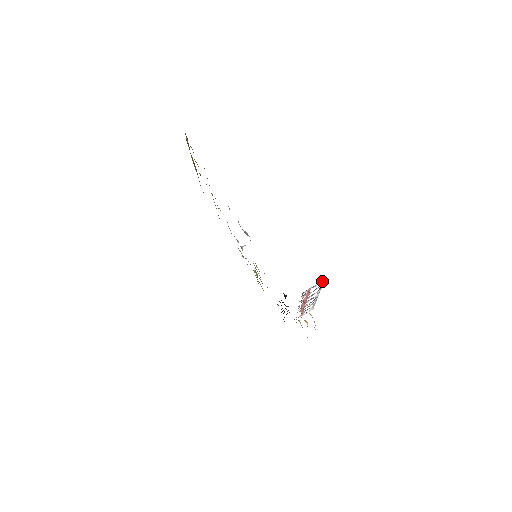
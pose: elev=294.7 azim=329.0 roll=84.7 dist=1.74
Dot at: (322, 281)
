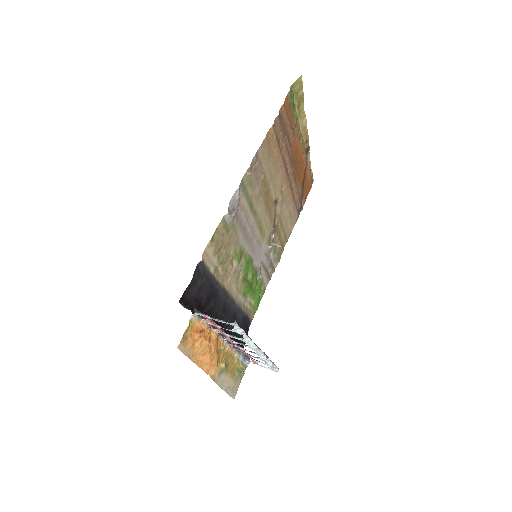
Dot at: occluded
